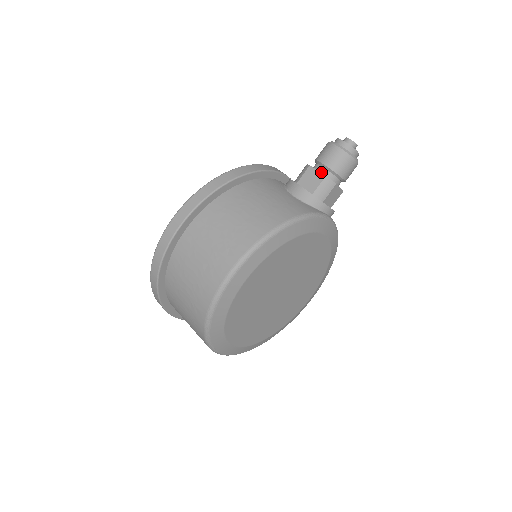
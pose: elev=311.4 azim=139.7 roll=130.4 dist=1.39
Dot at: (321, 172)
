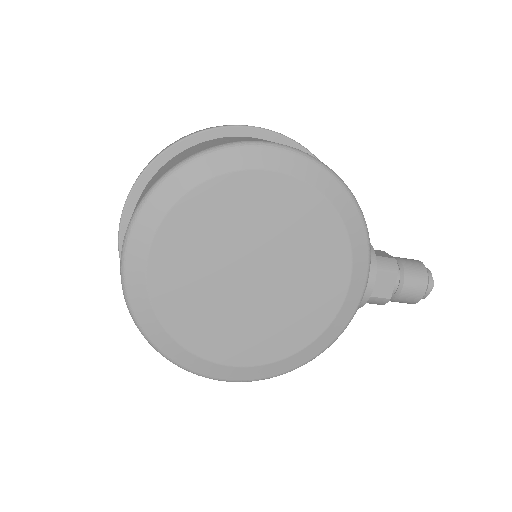
Dot at: occluded
